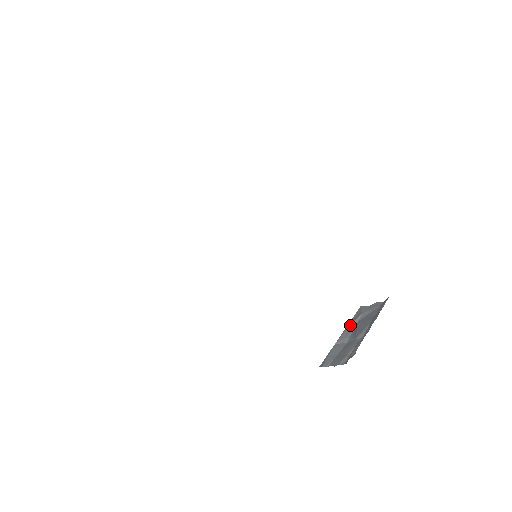
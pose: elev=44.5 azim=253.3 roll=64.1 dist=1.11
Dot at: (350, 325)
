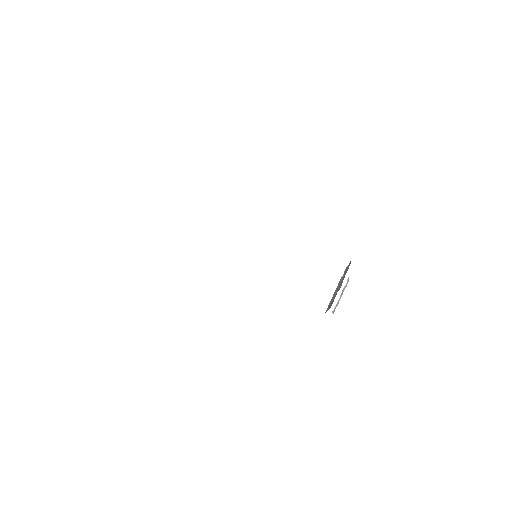
Dot at: (339, 282)
